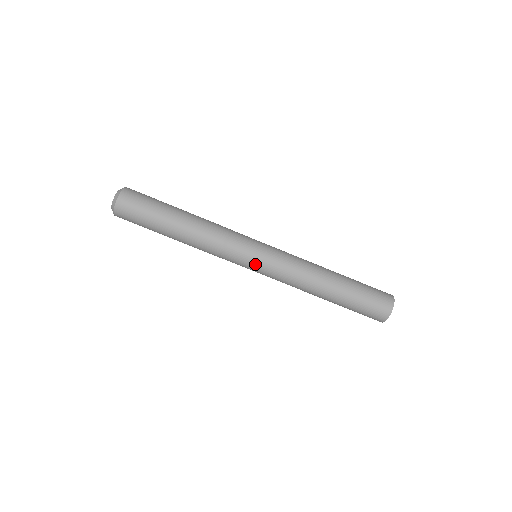
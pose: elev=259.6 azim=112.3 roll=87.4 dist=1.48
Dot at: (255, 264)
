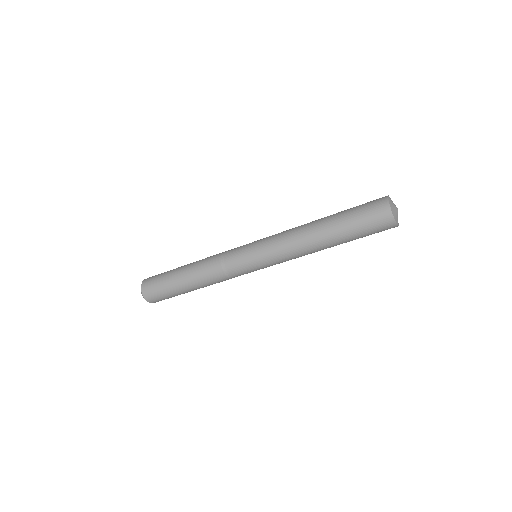
Dot at: occluded
